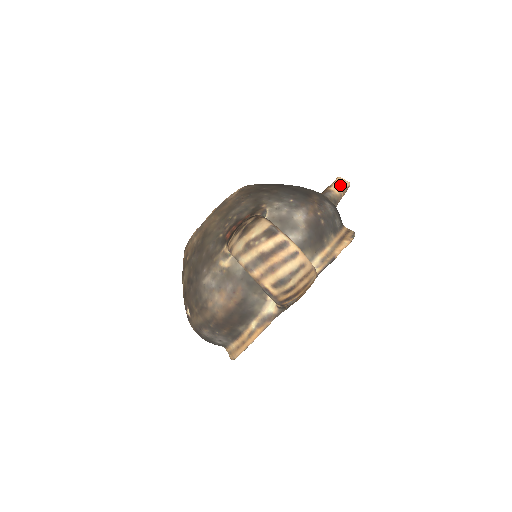
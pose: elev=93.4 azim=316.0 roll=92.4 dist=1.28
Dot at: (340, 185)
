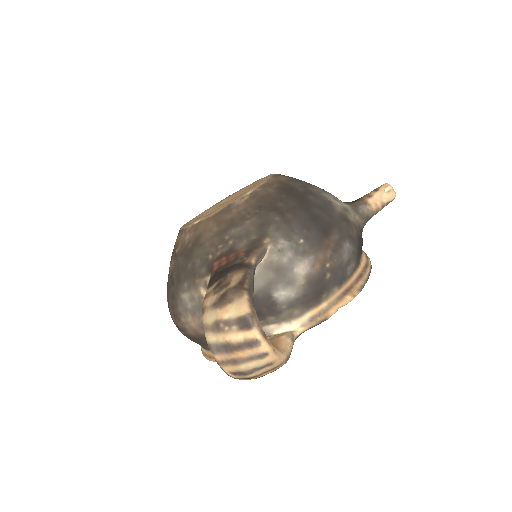
Dot at: (382, 197)
